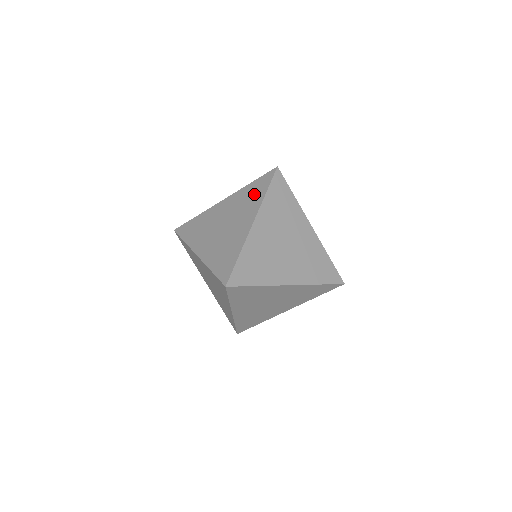
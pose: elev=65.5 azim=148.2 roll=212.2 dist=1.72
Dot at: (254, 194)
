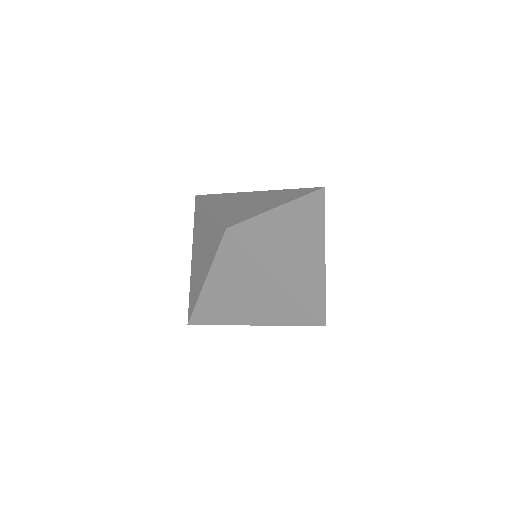
Dot at: (198, 216)
